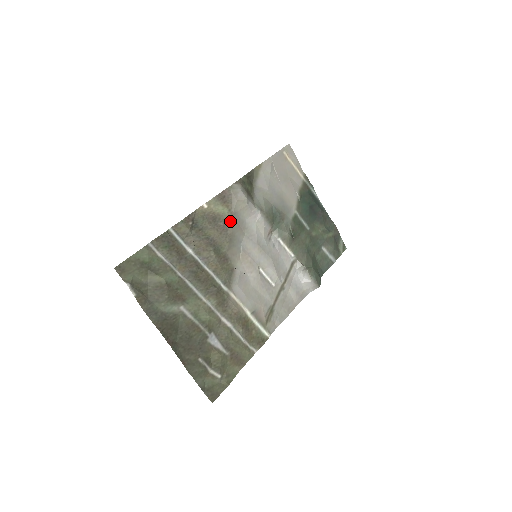
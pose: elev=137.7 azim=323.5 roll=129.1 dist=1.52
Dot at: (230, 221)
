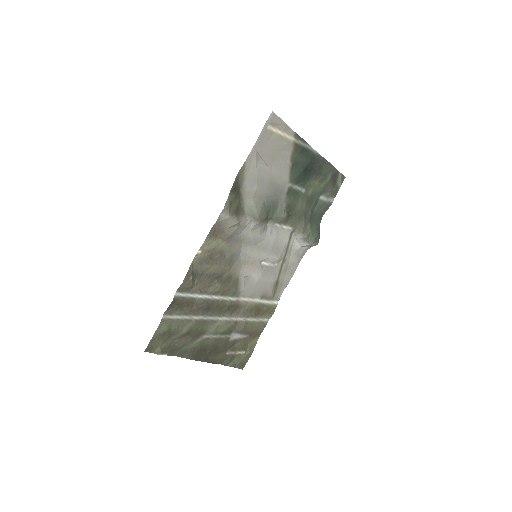
Dot at: (226, 247)
